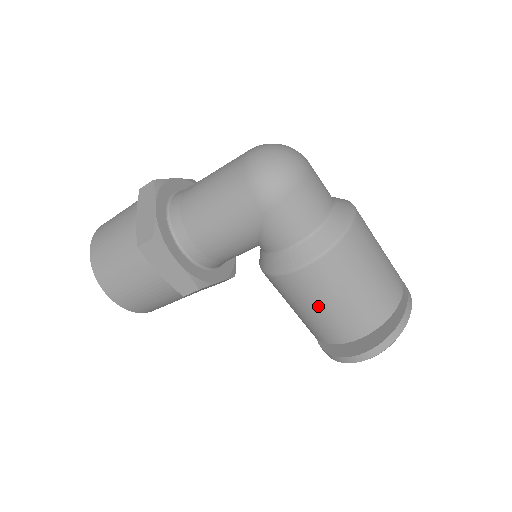
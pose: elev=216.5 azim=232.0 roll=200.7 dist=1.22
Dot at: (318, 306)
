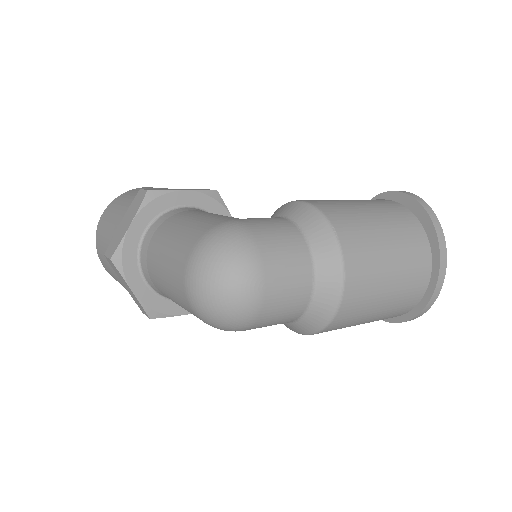
Dot at: occluded
